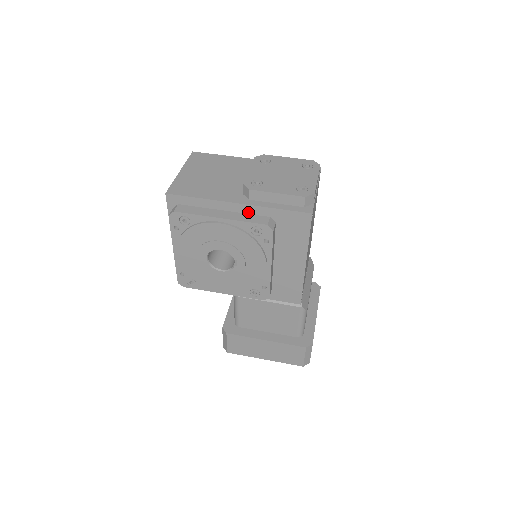
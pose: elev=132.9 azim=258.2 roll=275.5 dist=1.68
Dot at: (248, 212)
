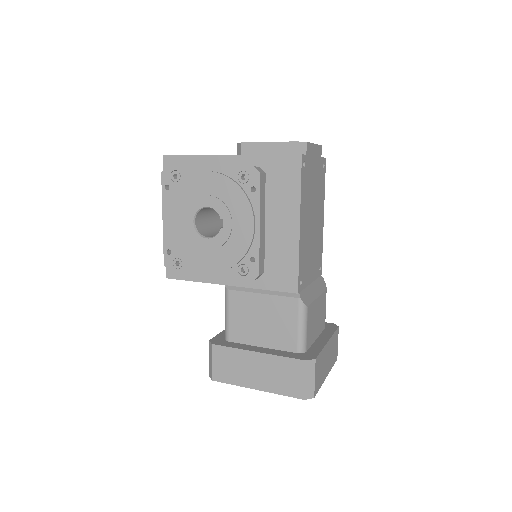
Dot at: (238, 164)
